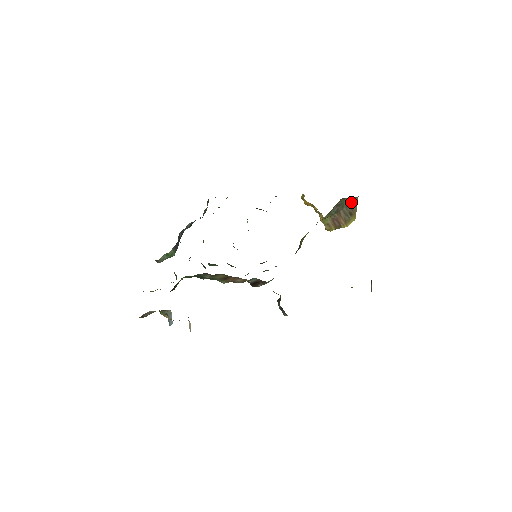
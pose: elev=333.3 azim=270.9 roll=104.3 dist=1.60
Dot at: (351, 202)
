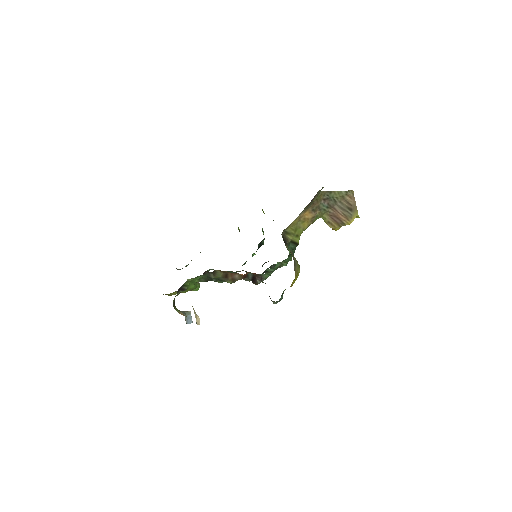
Dot at: (345, 197)
